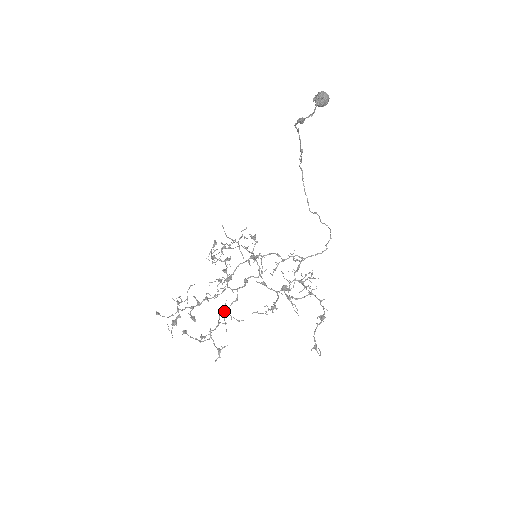
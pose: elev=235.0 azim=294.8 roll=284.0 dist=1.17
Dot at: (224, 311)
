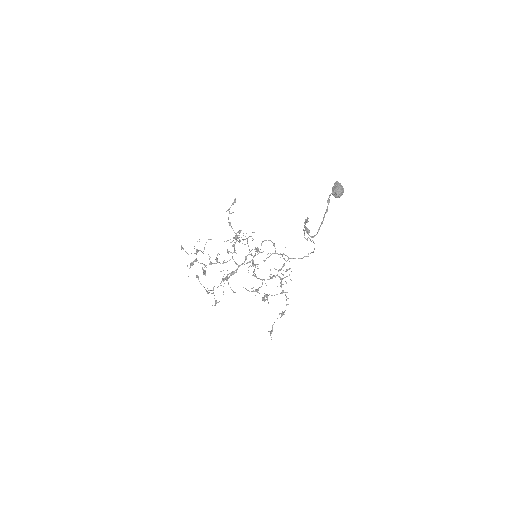
Dot at: (225, 279)
